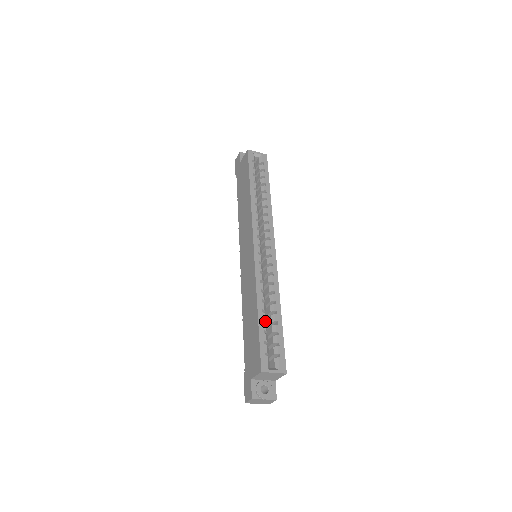
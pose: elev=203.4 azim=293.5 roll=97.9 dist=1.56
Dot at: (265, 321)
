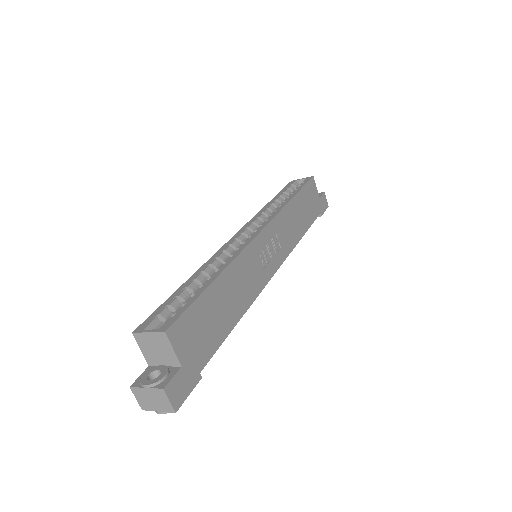
Dot at: (192, 291)
